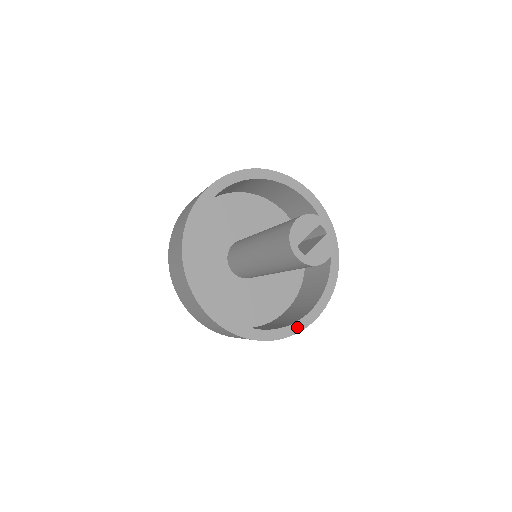
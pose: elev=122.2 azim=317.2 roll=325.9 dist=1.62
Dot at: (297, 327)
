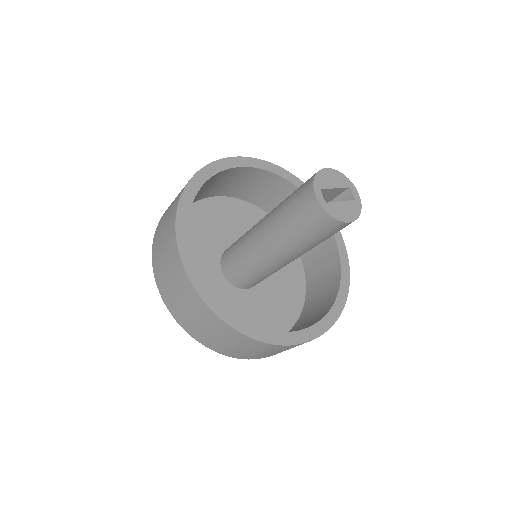
Dot at: (281, 338)
